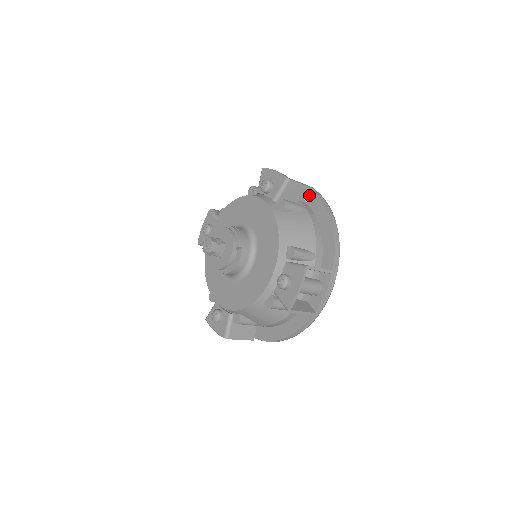
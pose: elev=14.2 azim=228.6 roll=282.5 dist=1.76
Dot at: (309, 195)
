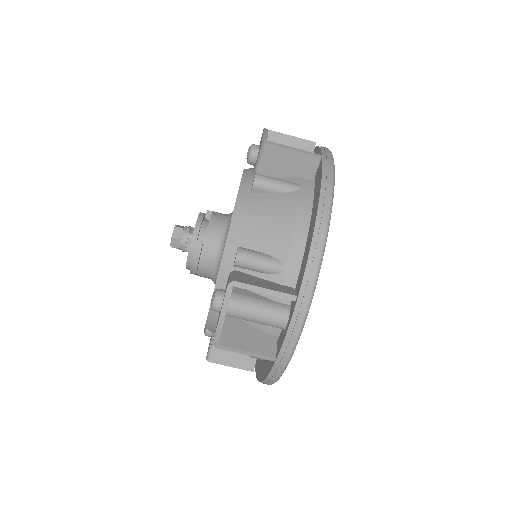
Dot at: occluded
